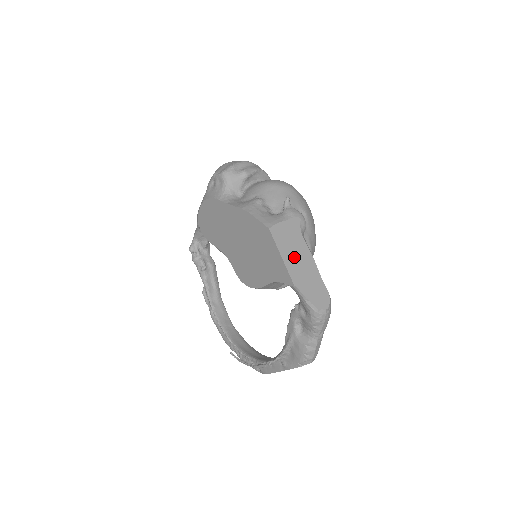
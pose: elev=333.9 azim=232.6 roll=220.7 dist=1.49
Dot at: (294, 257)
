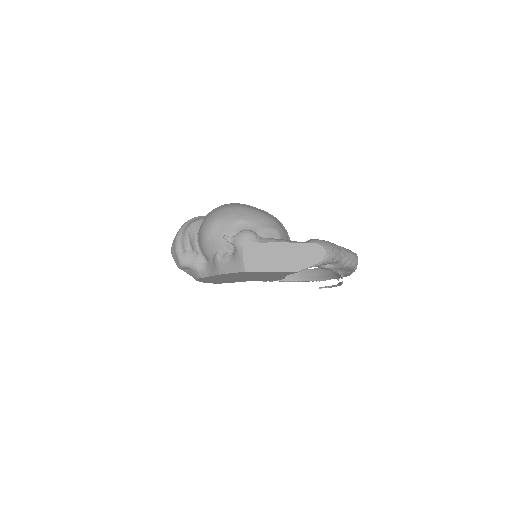
Dot at: (275, 260)
